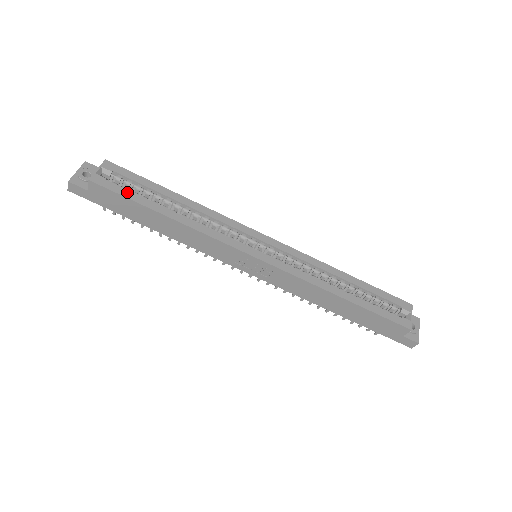
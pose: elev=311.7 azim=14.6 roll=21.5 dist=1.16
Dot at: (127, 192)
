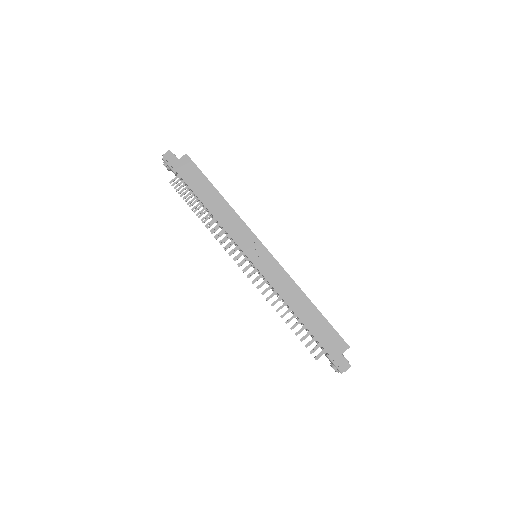
Dot at: (202, 173)
